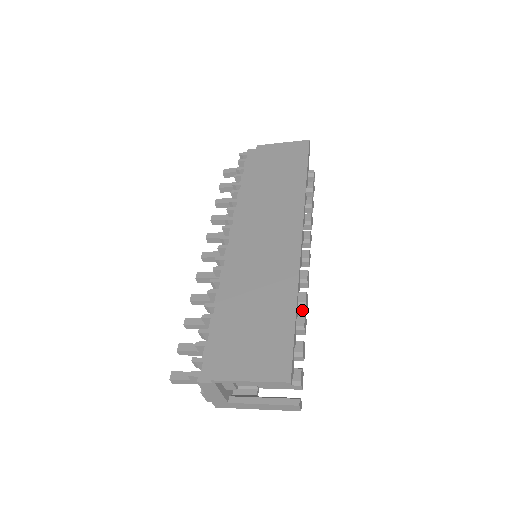
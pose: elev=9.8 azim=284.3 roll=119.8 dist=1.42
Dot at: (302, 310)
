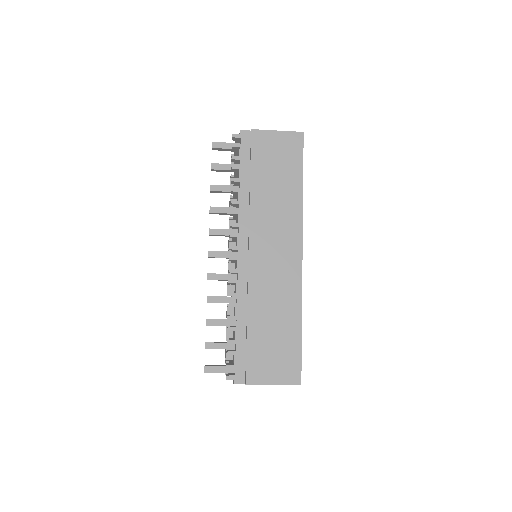
Dot at: occluded
